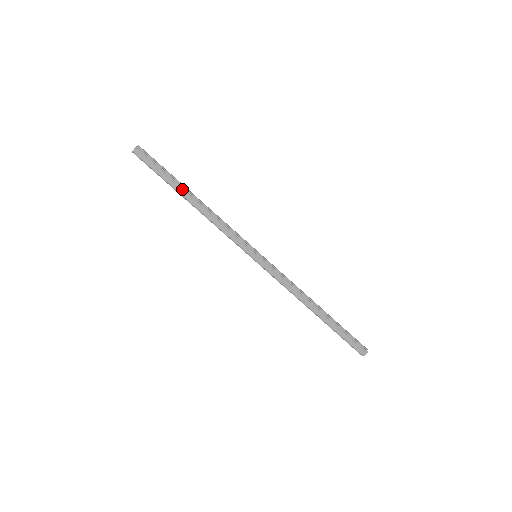
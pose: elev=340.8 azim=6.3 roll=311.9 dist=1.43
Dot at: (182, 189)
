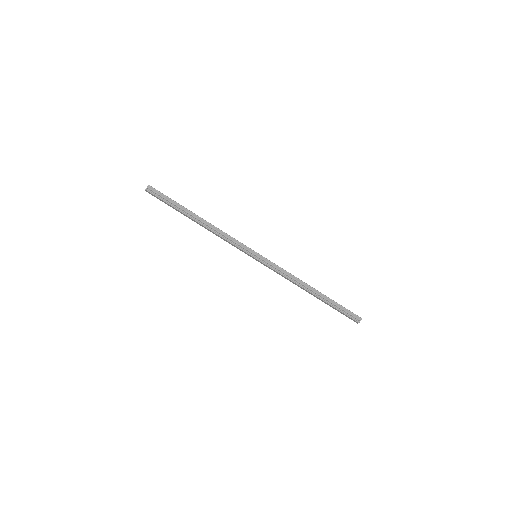
Dot at: (187, 216)
